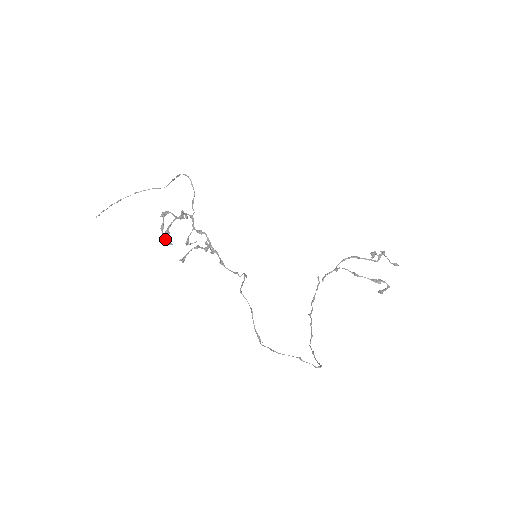
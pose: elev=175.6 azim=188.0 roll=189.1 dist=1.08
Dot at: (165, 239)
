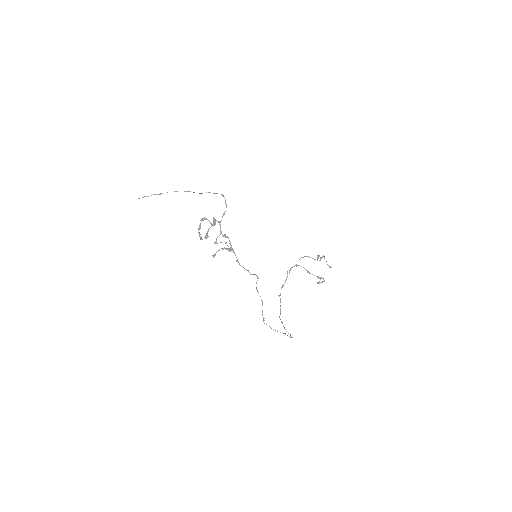
Dot at: (199, 235)
